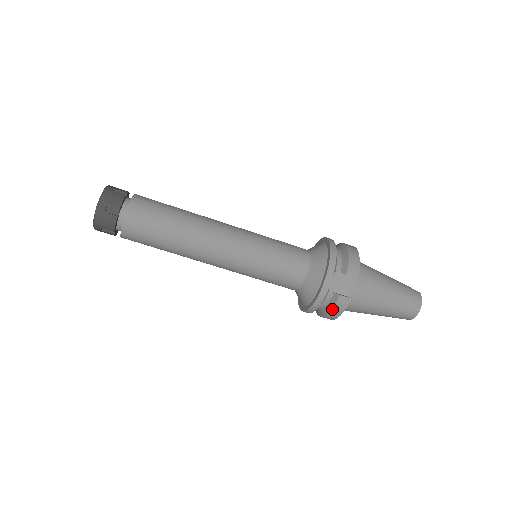
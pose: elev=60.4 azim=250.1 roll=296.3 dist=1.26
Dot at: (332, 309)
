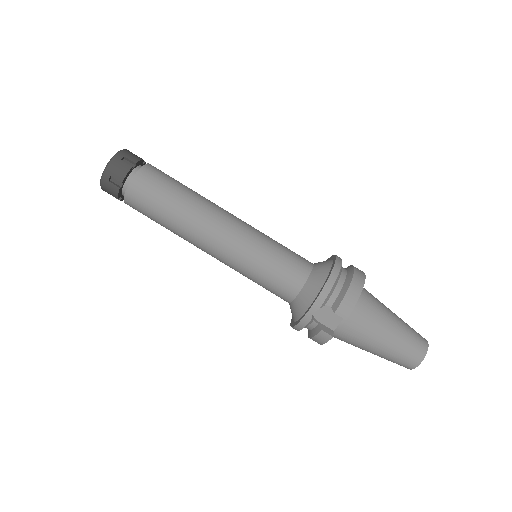
Dot at: (313, 337)
